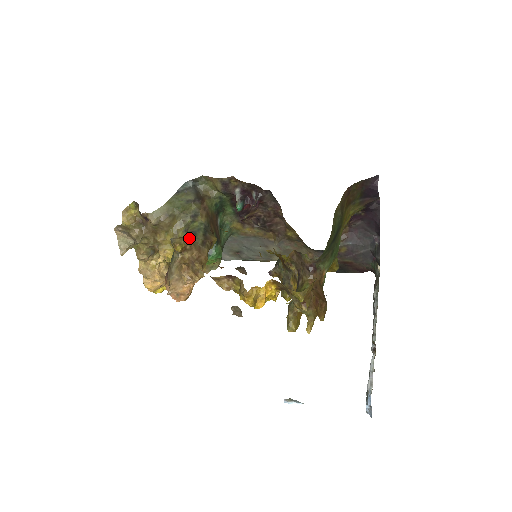
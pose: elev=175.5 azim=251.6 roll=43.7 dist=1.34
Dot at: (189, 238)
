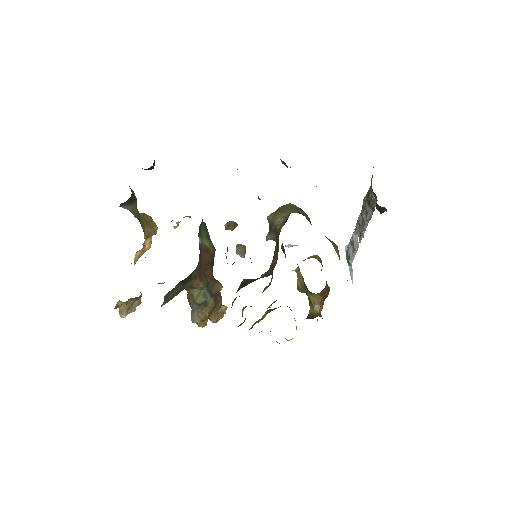
Dot at: (206, 313)
